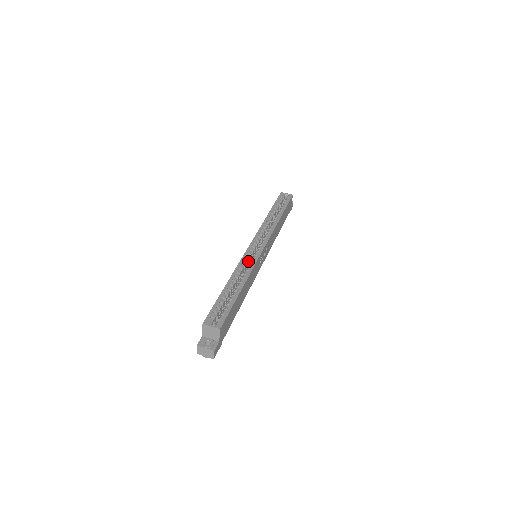
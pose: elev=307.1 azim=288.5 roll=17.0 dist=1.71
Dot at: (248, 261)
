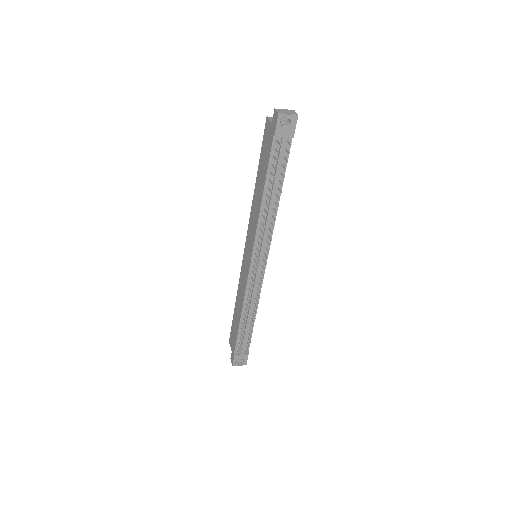
Dot at: occluded
